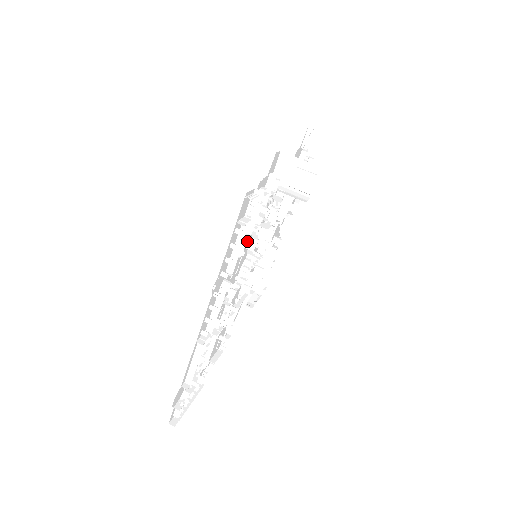
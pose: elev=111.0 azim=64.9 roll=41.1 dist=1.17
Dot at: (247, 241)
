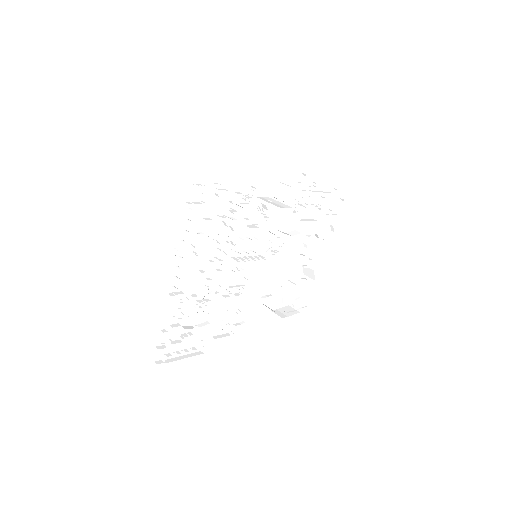
Dot at: (224, 231)
